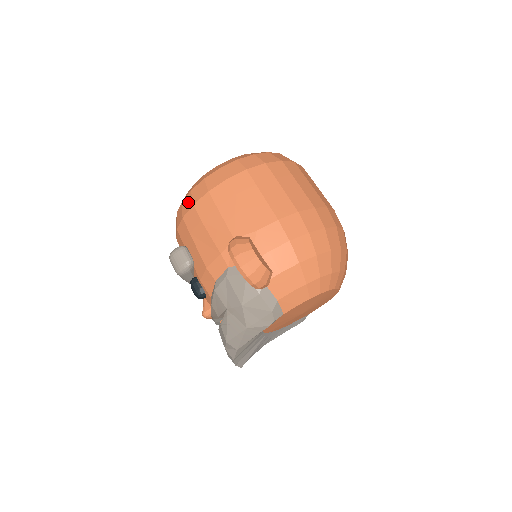
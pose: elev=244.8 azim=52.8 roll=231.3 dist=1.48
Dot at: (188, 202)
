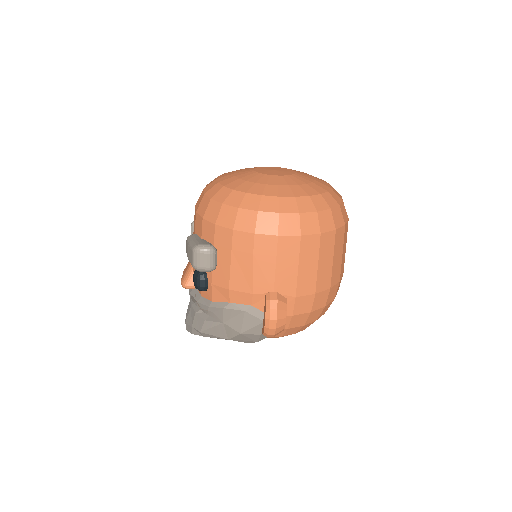
Dot at: (249, 221)
